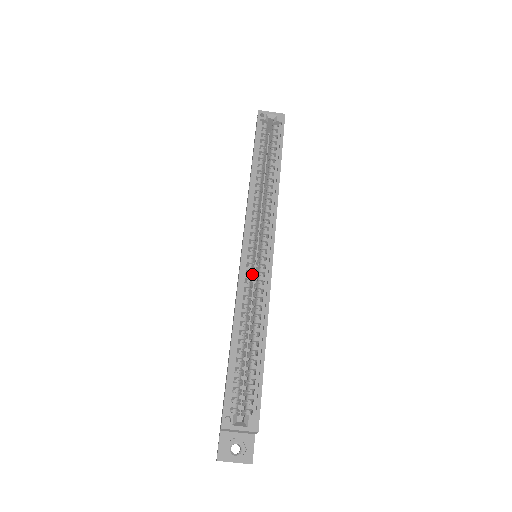
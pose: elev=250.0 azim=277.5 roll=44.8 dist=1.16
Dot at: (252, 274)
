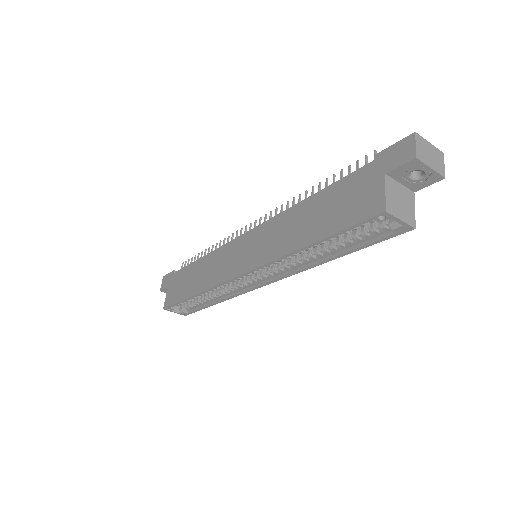
Dot at: occluded
